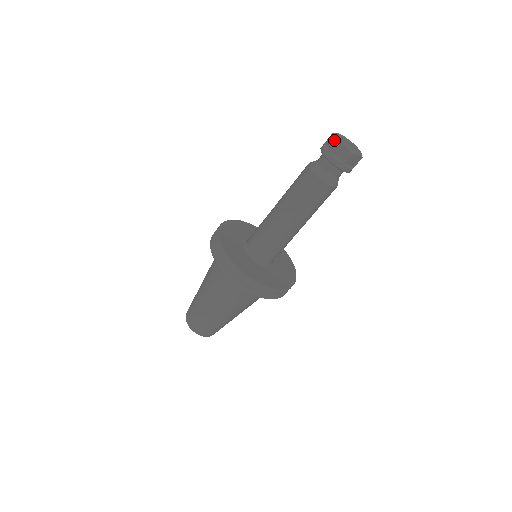
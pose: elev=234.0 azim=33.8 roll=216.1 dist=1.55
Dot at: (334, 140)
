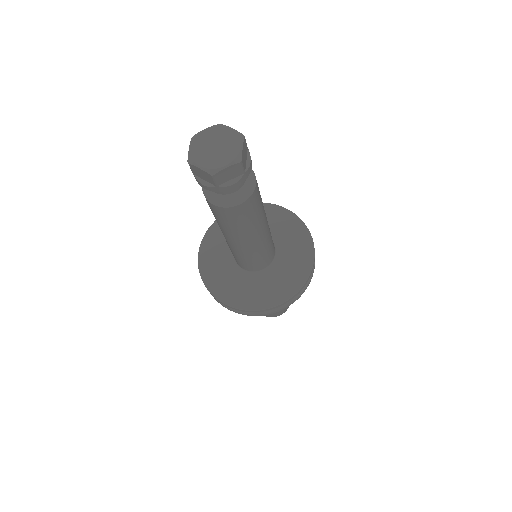
Dot at: (205, 175)
